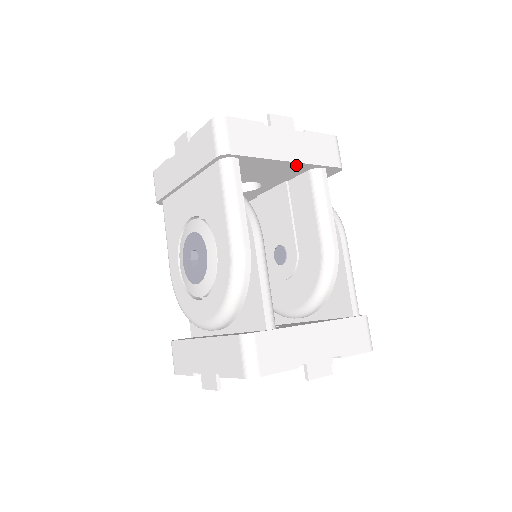
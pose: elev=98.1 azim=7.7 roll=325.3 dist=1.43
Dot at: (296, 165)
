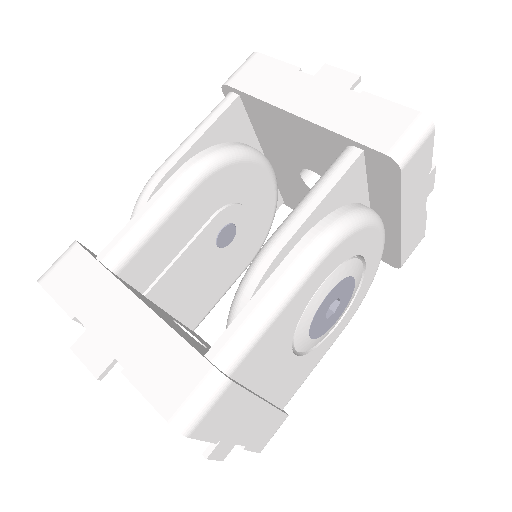
Dot at: (315, 130)
